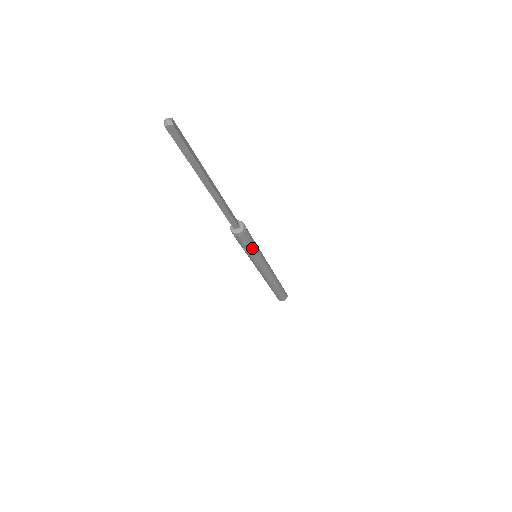
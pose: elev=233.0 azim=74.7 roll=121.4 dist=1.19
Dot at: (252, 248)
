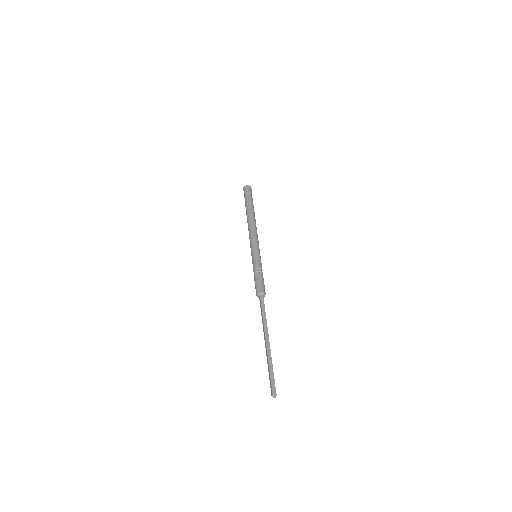
Dot at: occluded
